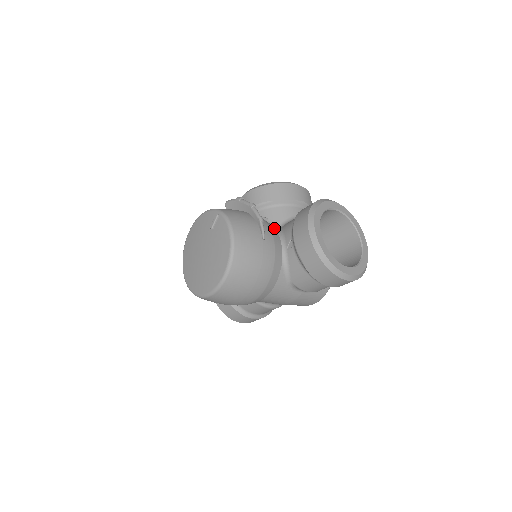
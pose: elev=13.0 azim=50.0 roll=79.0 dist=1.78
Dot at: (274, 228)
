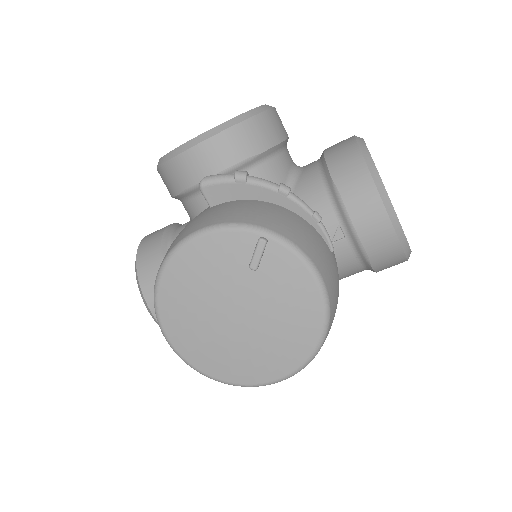
Dot at: occluded
